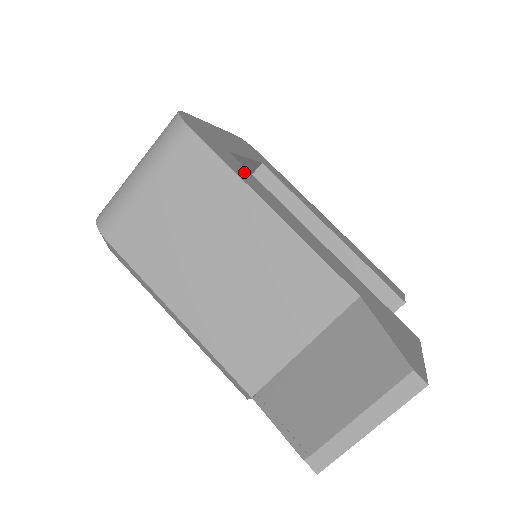
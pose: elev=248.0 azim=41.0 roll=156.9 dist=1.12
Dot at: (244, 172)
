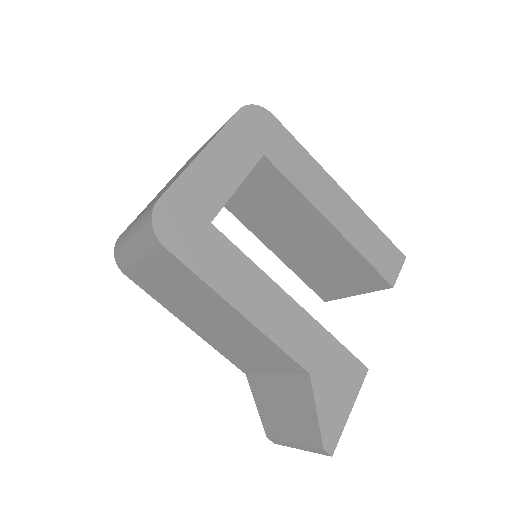
Dot at: (222, 259)
